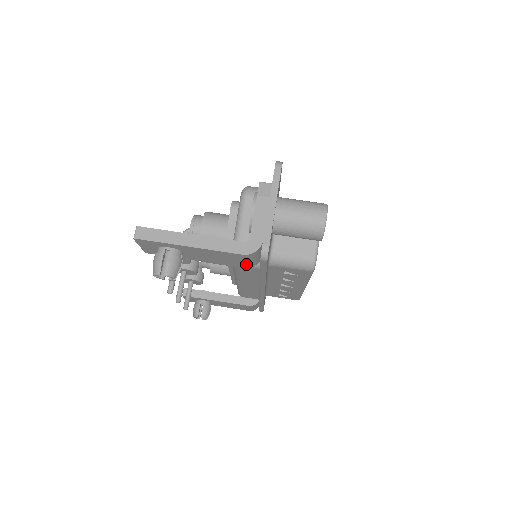
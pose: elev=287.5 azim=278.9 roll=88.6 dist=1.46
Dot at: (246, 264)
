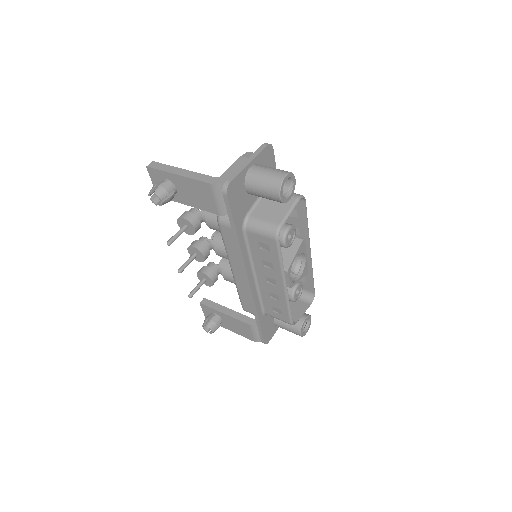
Dot at: (217, 206)
